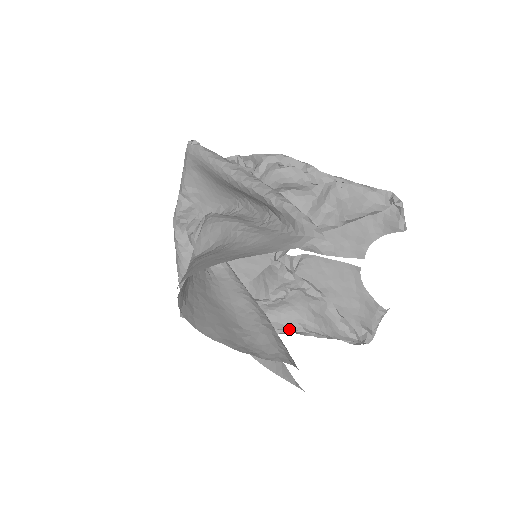
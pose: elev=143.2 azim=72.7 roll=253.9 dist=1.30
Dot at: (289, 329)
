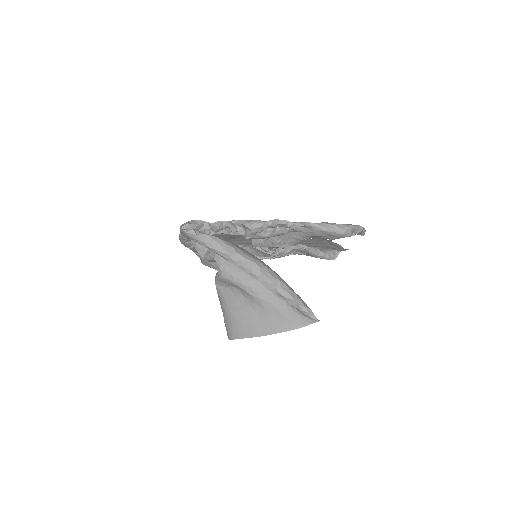
Dot at: occluded
